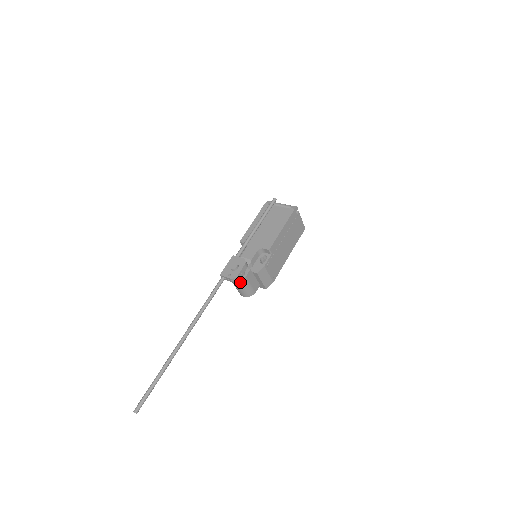
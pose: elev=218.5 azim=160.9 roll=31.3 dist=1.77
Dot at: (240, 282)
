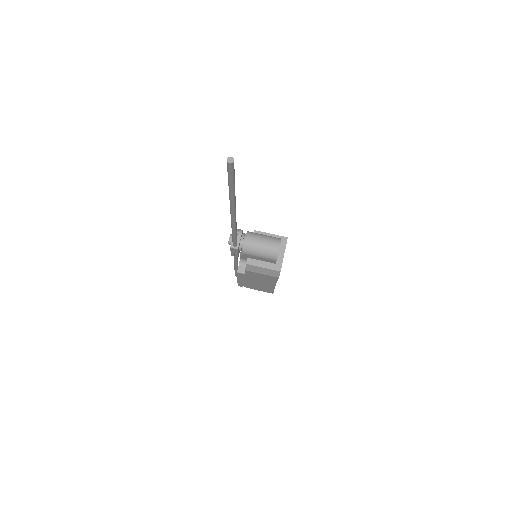
Dot at: (249, 234)
